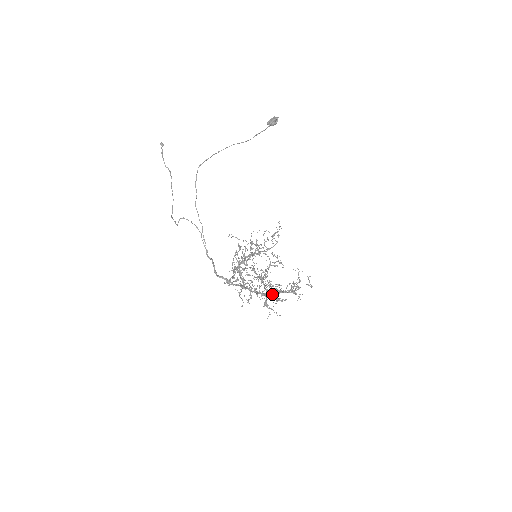
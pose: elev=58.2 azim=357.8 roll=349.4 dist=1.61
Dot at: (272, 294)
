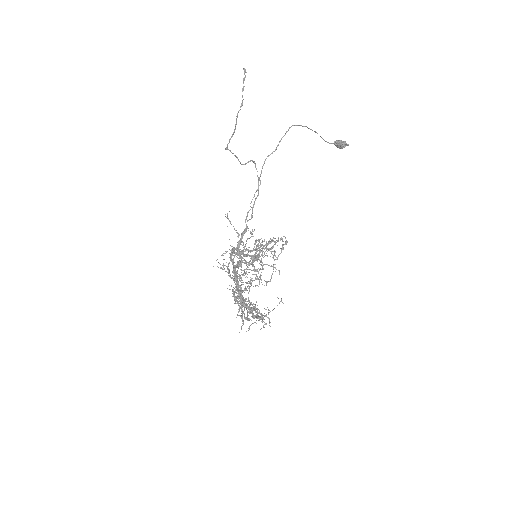
Dot at: occluded
